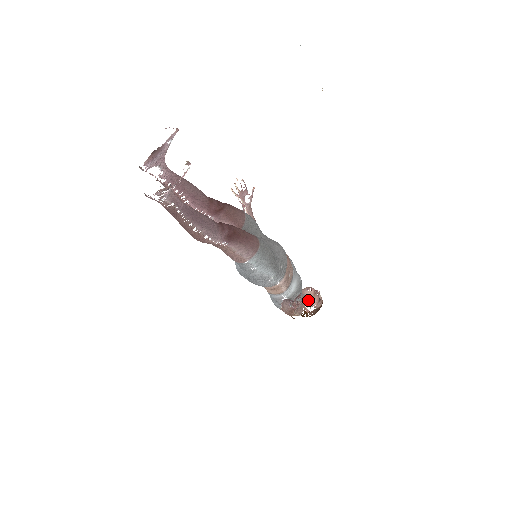
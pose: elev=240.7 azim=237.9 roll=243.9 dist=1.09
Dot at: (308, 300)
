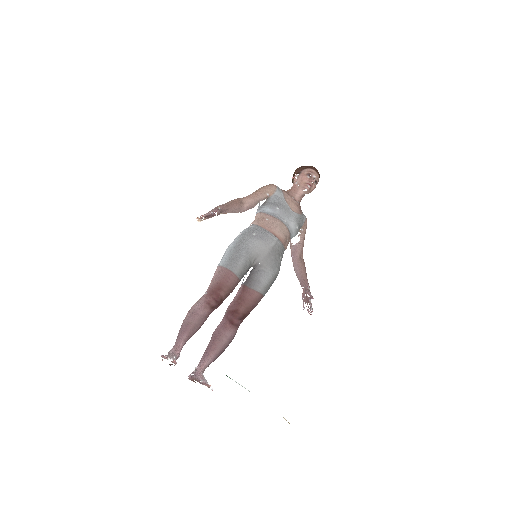
Dot at: (306, 193)
